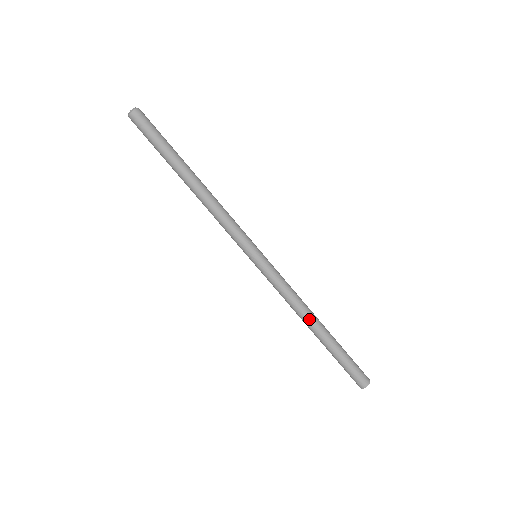
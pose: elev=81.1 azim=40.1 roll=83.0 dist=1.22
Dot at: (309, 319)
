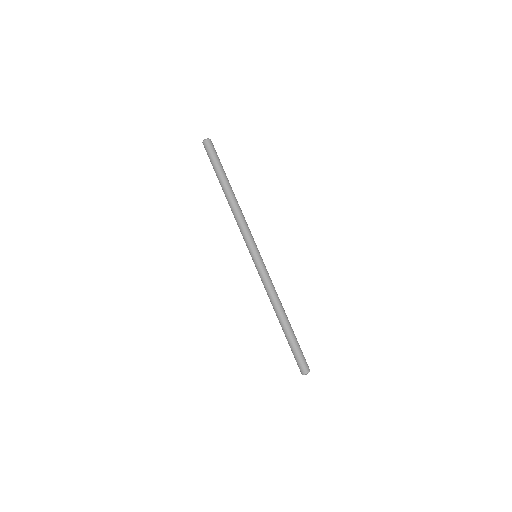
Dot at: (280, 310)
